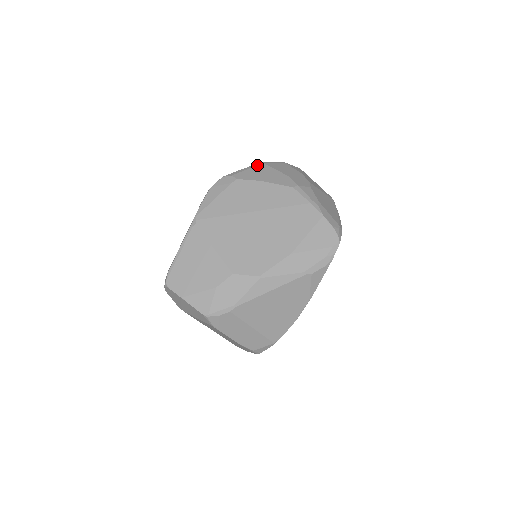
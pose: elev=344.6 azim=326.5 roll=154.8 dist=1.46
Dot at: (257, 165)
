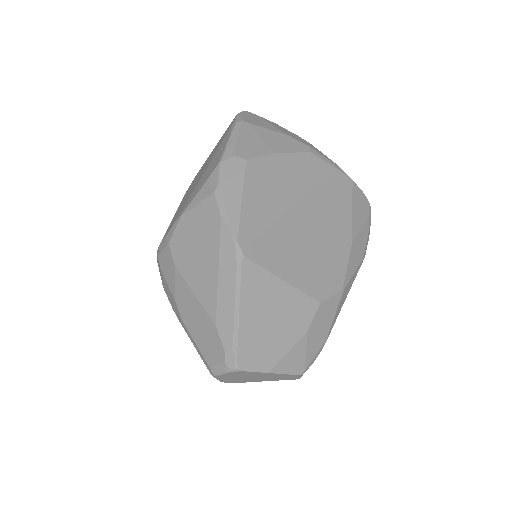
Dot at: (240, 127)
